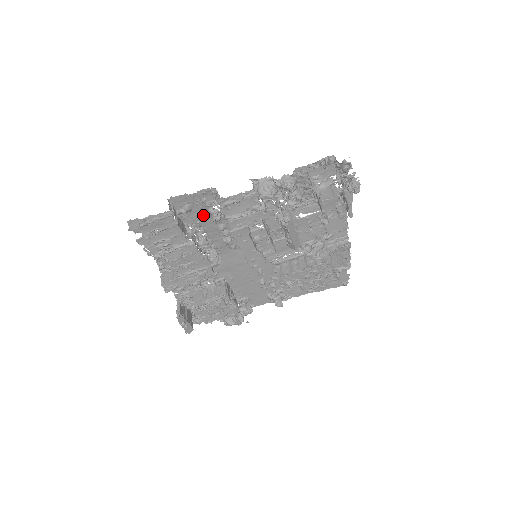
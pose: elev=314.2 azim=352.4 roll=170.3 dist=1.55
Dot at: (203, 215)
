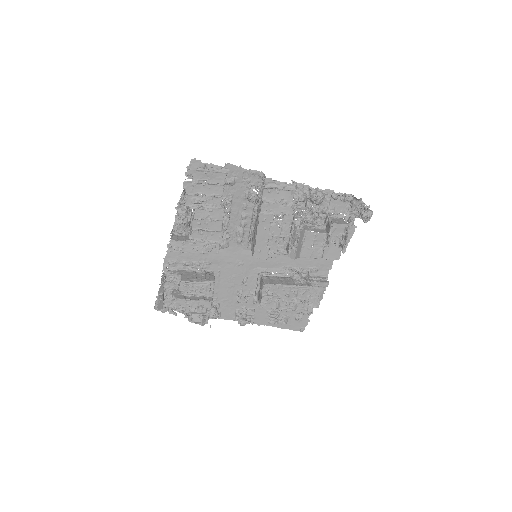
Dot at: (239, 195)
